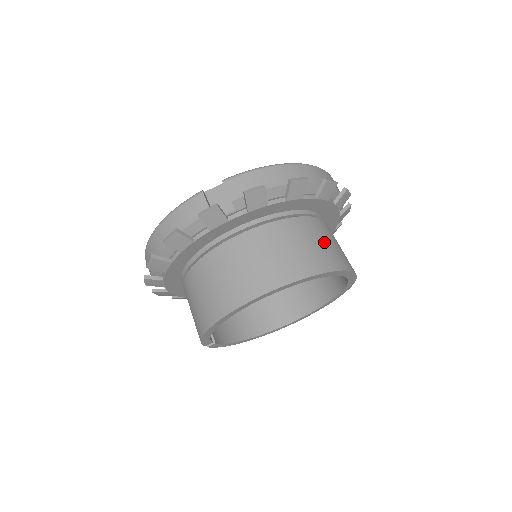
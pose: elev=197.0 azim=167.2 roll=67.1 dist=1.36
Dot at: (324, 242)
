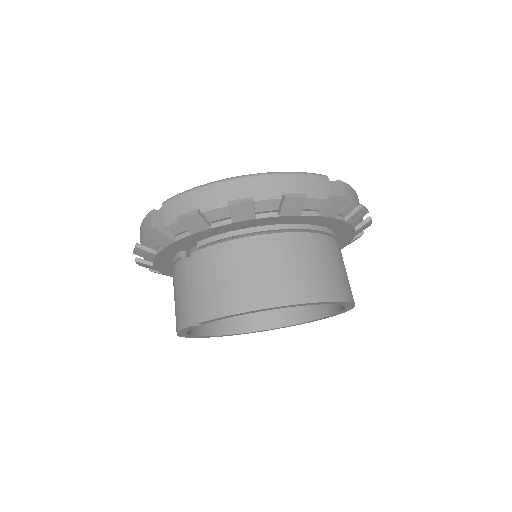
Dot at: occluded
